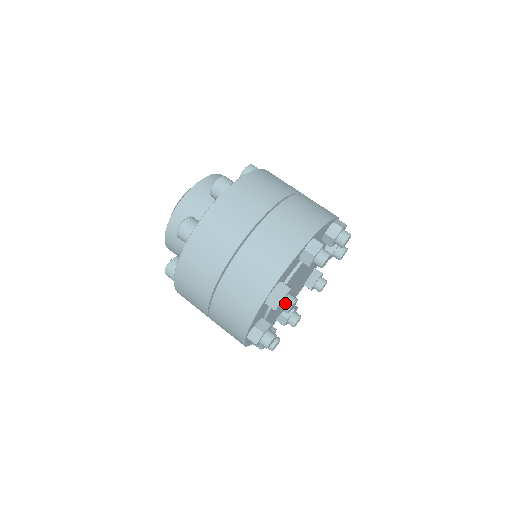
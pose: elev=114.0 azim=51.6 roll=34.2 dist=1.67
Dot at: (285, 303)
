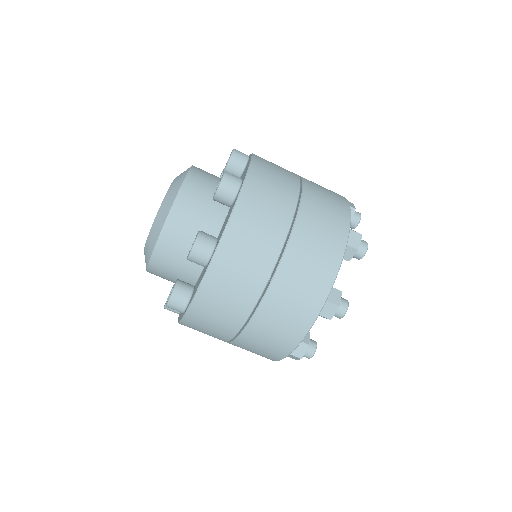
Dot at: (305, 356)
